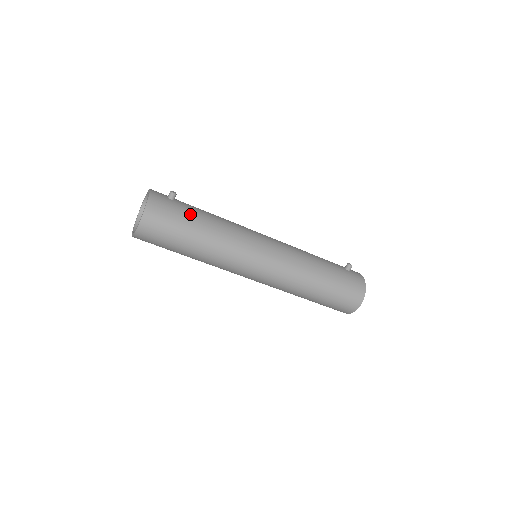
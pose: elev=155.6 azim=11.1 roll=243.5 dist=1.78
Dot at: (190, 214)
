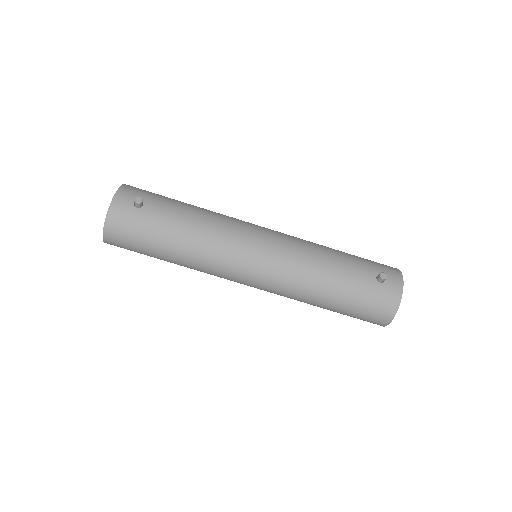
Dot at: (157, 228)
